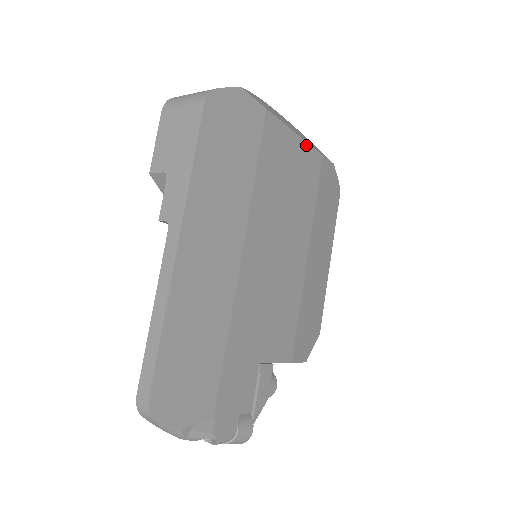
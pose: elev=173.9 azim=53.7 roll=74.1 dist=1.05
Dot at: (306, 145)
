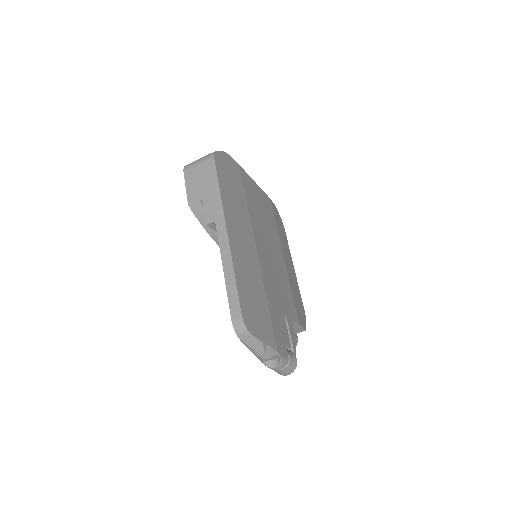
Dot at: (261, 190)
